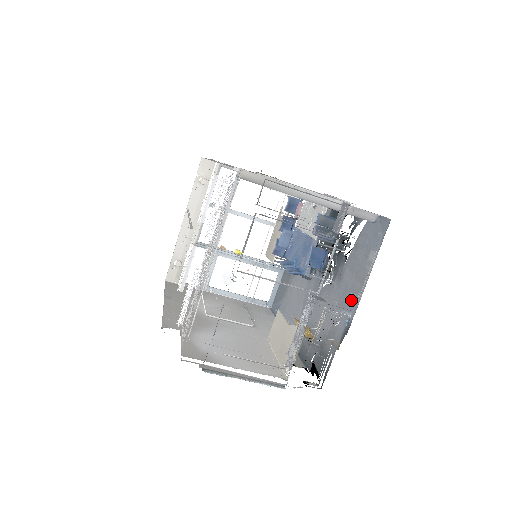
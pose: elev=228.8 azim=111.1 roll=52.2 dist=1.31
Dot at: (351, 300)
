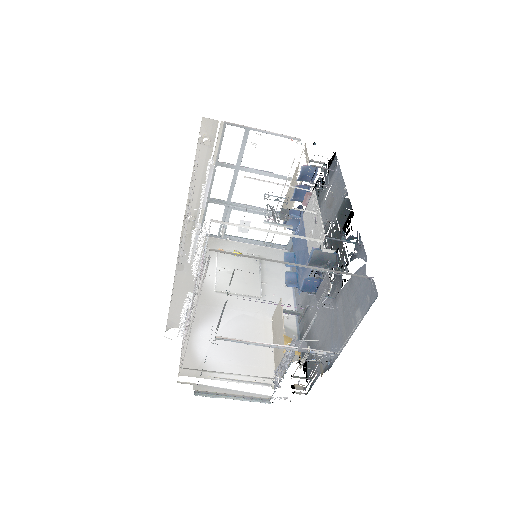
Dot at: (337, 340)
